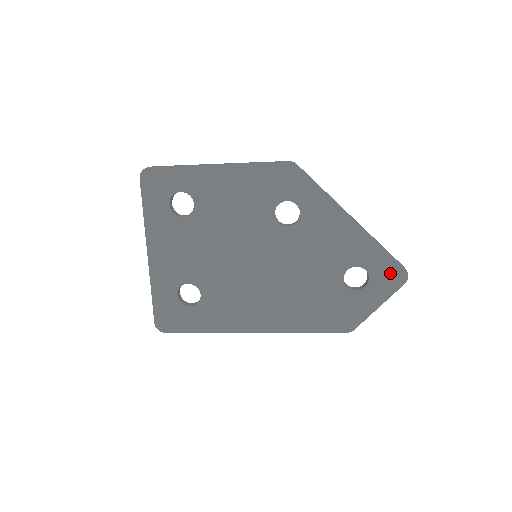
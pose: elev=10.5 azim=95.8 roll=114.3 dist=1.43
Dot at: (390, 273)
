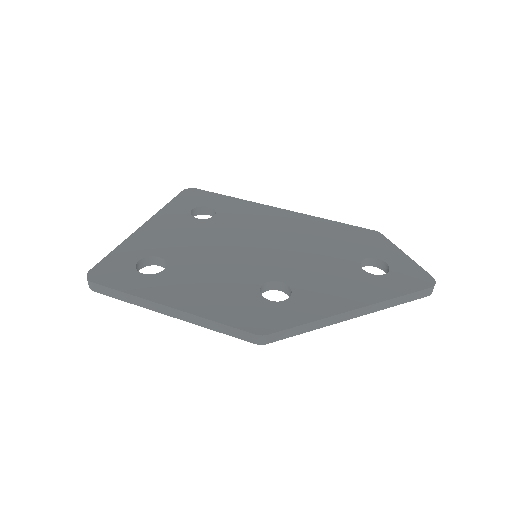
Dot at: occluded
